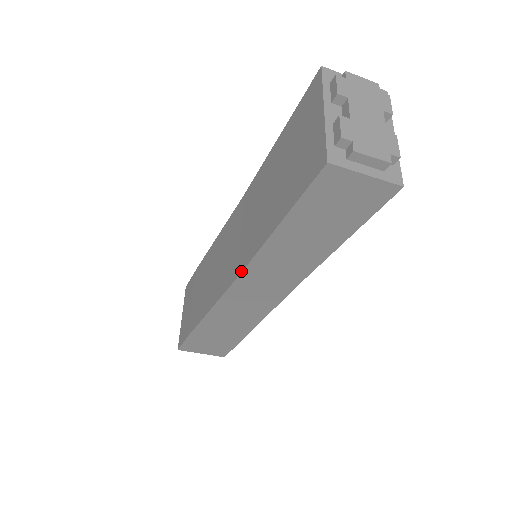
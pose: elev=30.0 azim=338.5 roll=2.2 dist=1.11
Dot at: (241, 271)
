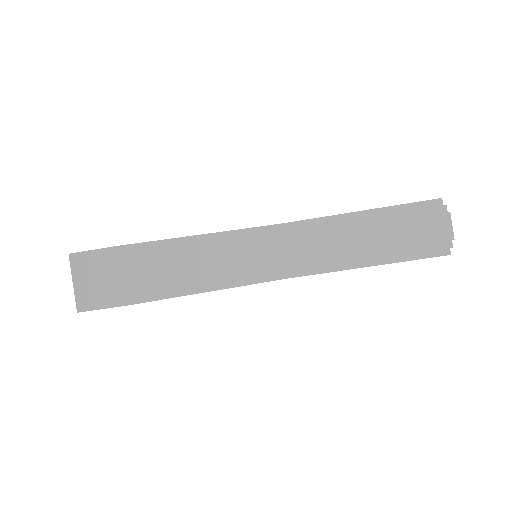
Dot at: occluded
